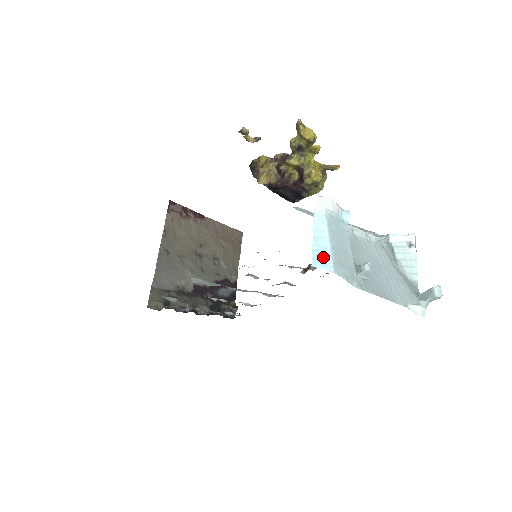
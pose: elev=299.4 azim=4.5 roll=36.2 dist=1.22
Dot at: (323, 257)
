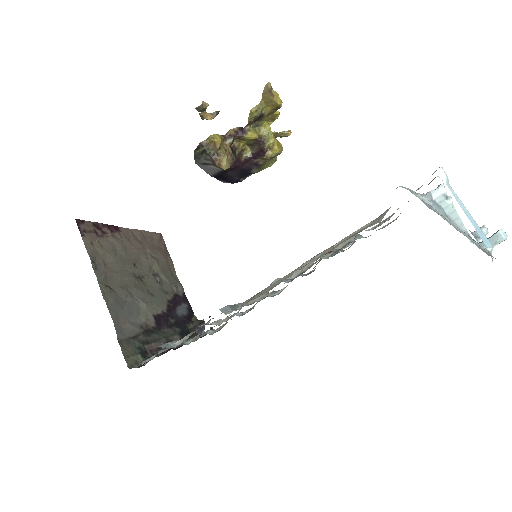
Dot at: (481, 234)
